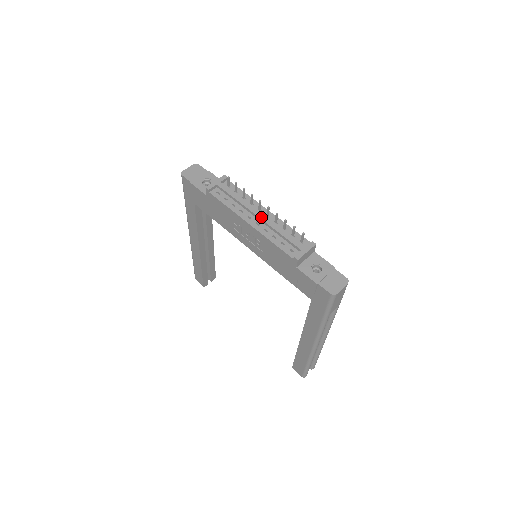
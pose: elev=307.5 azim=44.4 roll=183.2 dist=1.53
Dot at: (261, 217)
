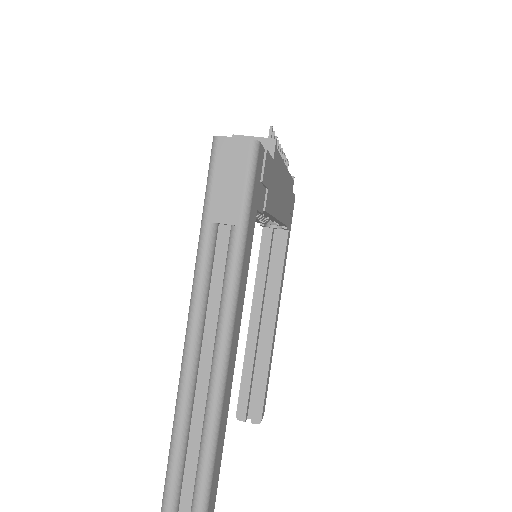
Dot at: occluded
